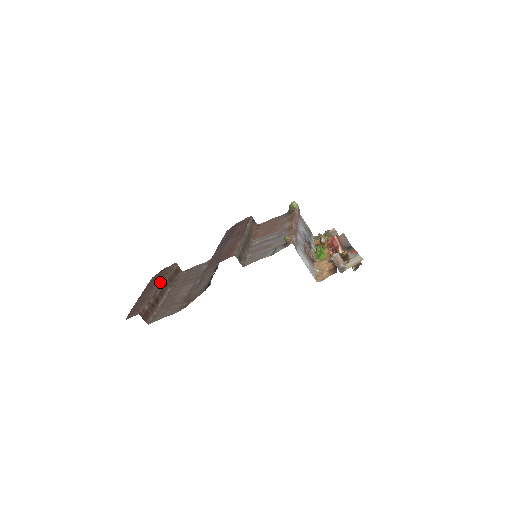
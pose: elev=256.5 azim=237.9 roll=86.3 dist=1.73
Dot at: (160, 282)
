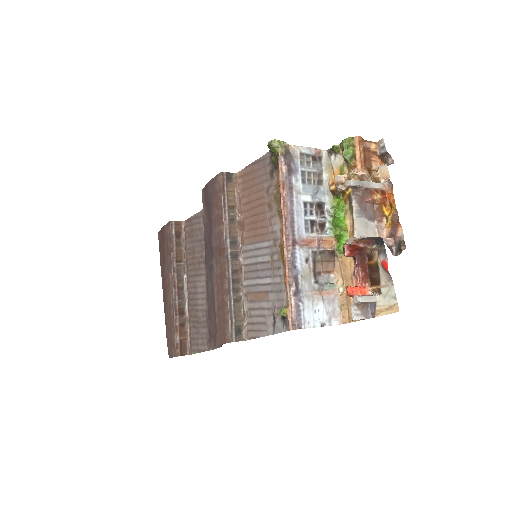
Dot at: (171, 279)
